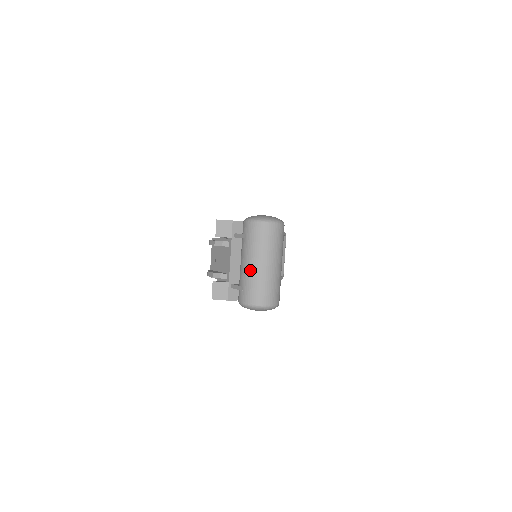
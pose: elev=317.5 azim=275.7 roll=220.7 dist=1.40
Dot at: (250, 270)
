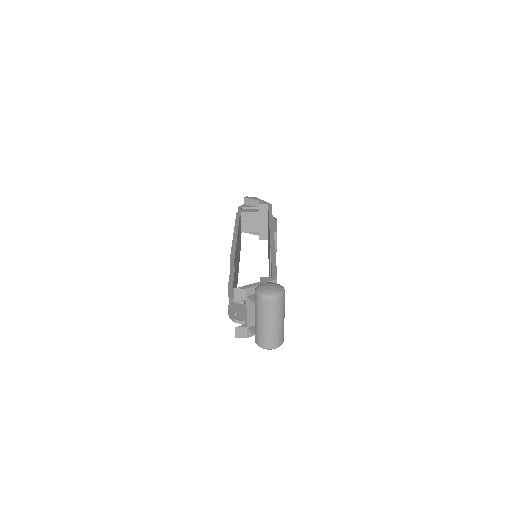
Dot at: (263, 328)
